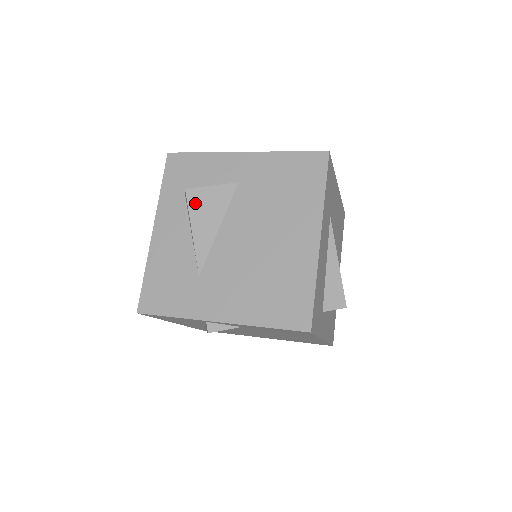
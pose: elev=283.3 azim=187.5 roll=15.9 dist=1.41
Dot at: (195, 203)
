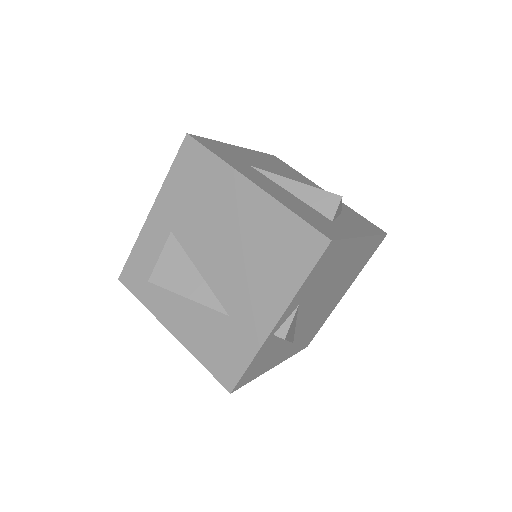
Dot at: (165, 280)
